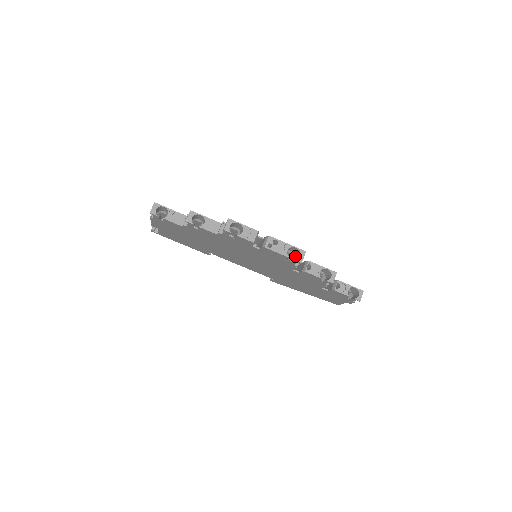
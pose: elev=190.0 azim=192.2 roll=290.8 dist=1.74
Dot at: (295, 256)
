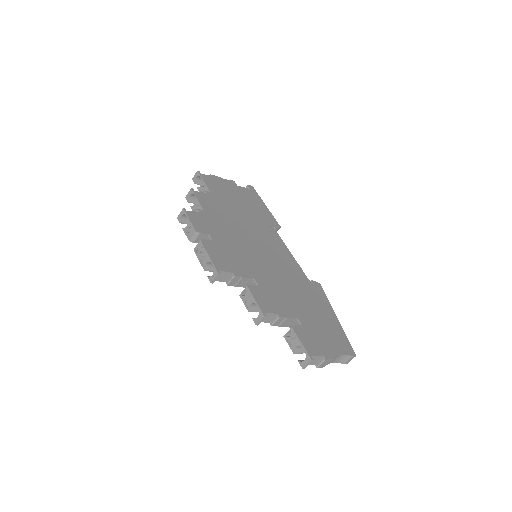
Dot at: (227, 273)
